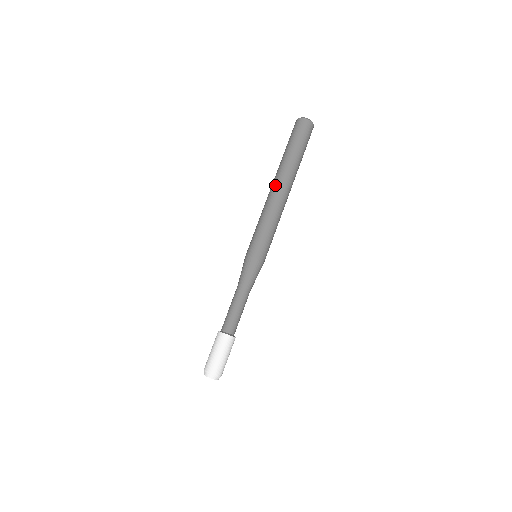
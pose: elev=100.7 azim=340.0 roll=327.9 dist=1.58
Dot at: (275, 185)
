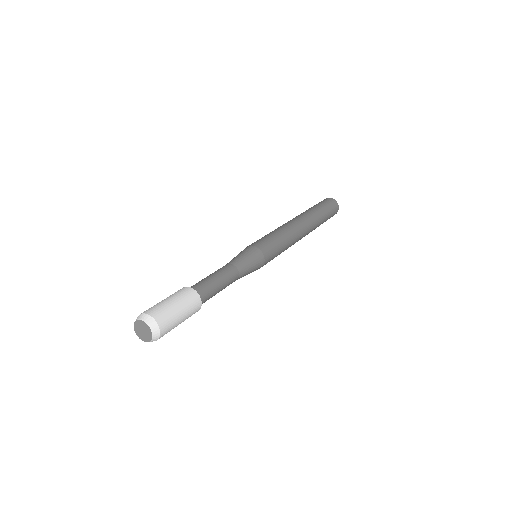
Dot at: occluded
